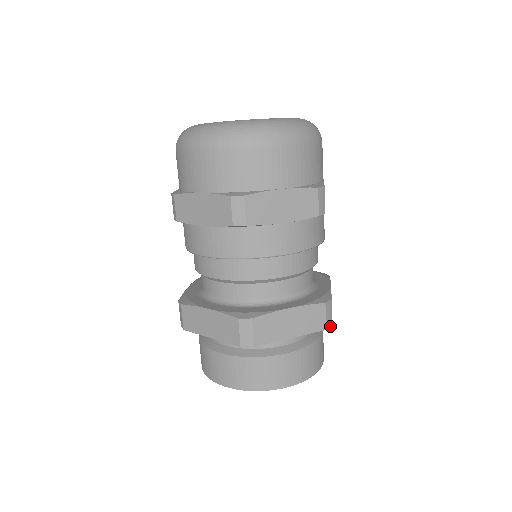
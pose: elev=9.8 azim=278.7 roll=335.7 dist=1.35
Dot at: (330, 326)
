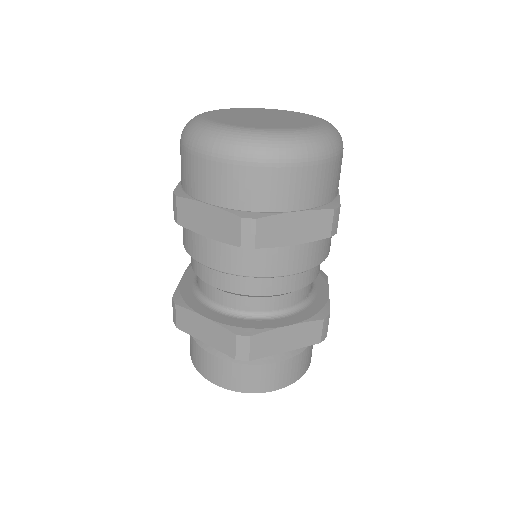
Dot at: (324, 338)
